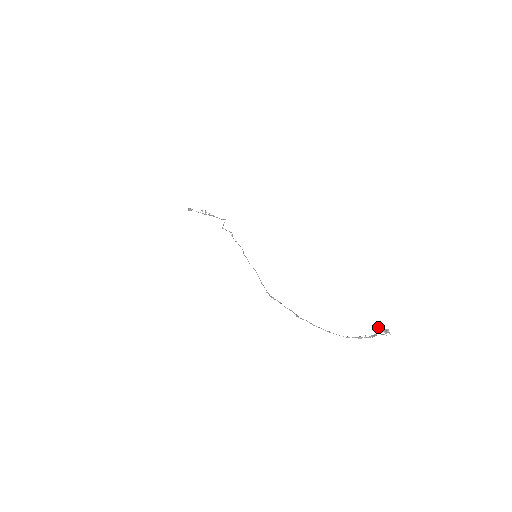
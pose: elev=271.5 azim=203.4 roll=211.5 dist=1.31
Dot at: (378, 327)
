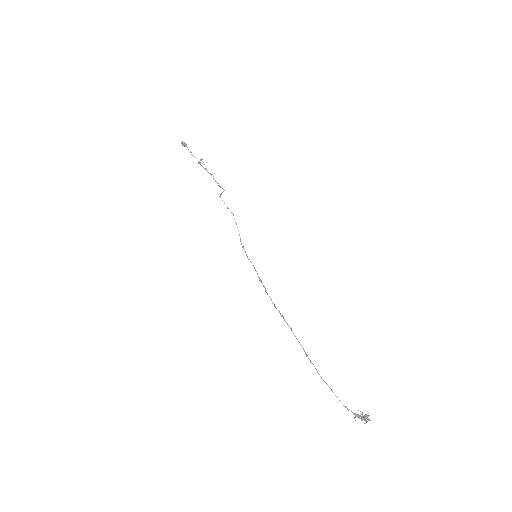
Dot at: occluded
